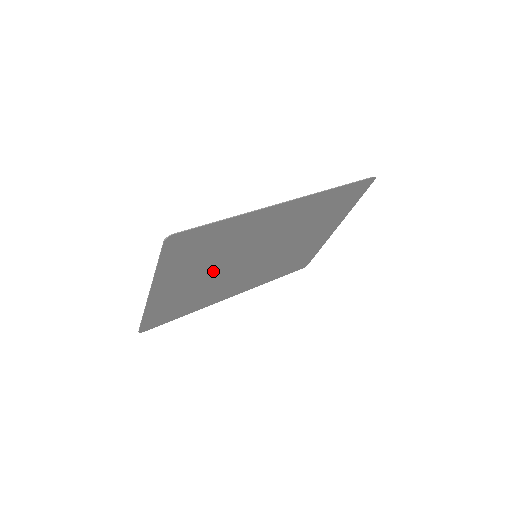
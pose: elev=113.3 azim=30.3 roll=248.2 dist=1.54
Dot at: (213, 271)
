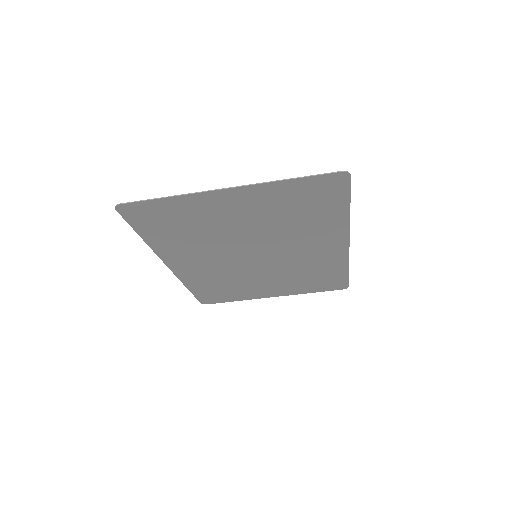
Dot at: (245, 231)
